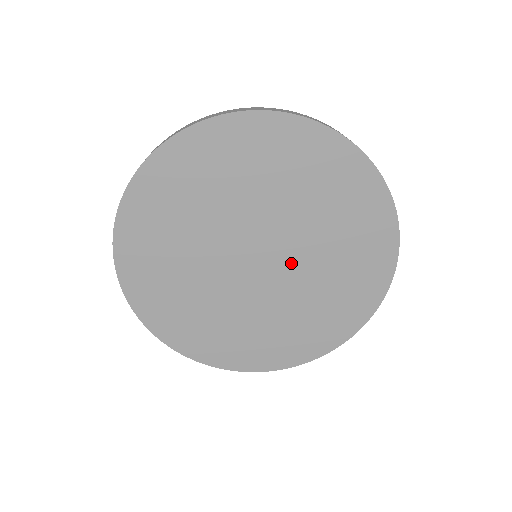
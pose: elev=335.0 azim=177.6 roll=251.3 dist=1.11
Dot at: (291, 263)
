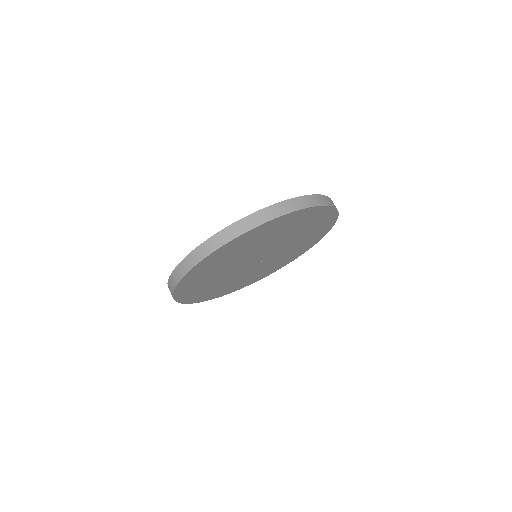
Dot at: (271, 257)
